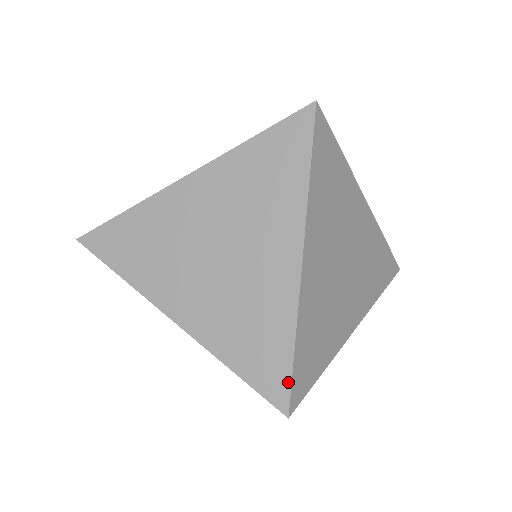
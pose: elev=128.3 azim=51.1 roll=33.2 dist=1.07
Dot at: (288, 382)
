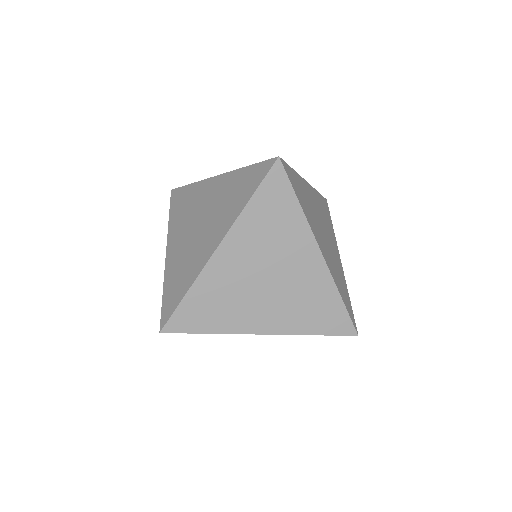
Dot at: (349, 319)
